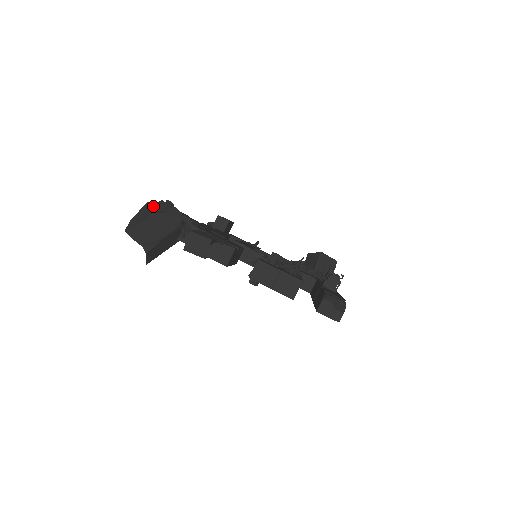
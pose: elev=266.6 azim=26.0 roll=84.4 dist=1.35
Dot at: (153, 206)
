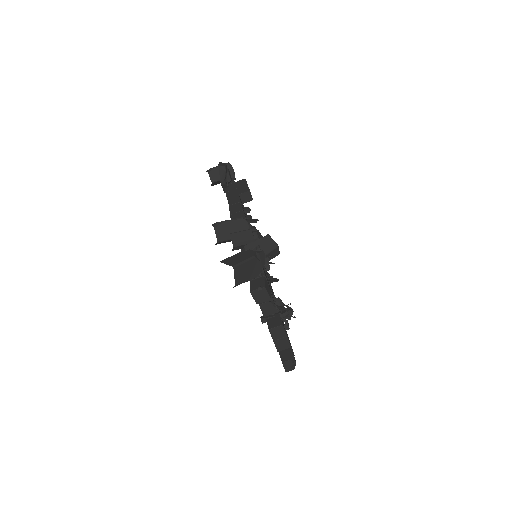
Dot at: (250, 234)
